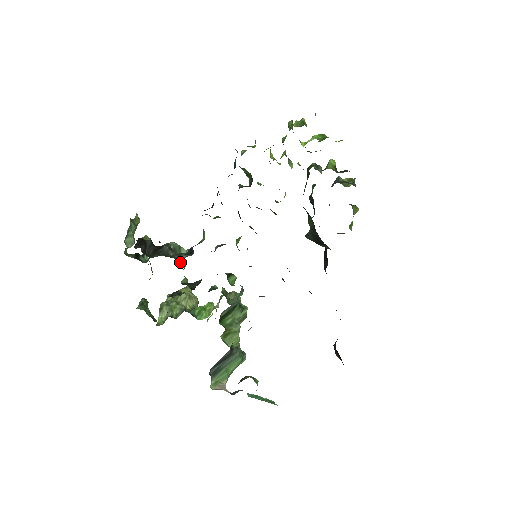
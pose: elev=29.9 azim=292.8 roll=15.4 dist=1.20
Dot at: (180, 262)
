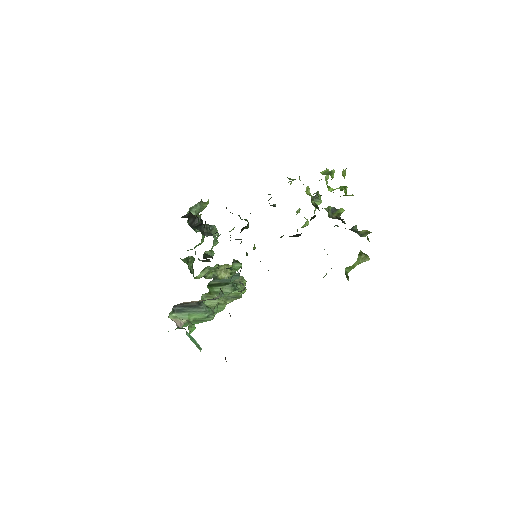
Dot at: occluded
